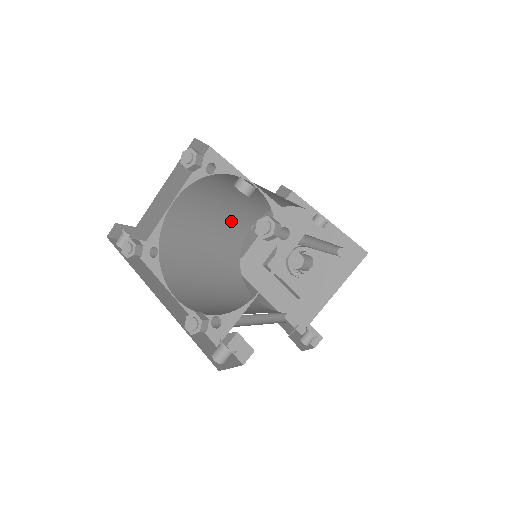
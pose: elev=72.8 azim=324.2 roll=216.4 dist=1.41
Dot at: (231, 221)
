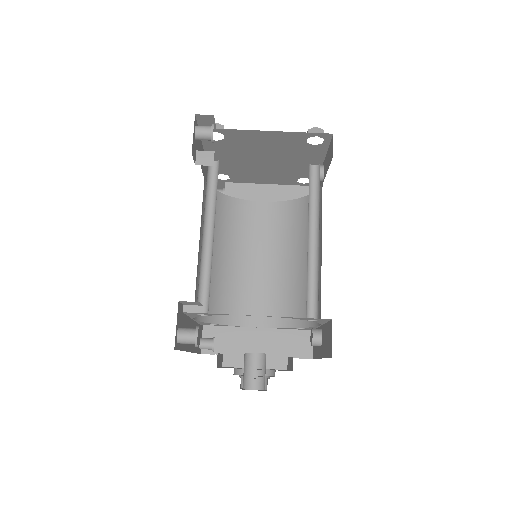
Dot at: (258, 287)
